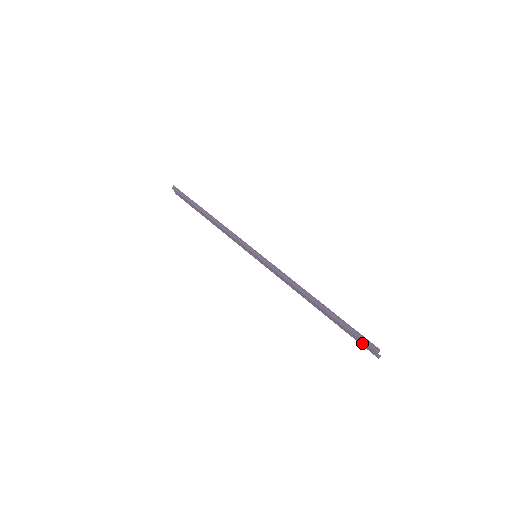
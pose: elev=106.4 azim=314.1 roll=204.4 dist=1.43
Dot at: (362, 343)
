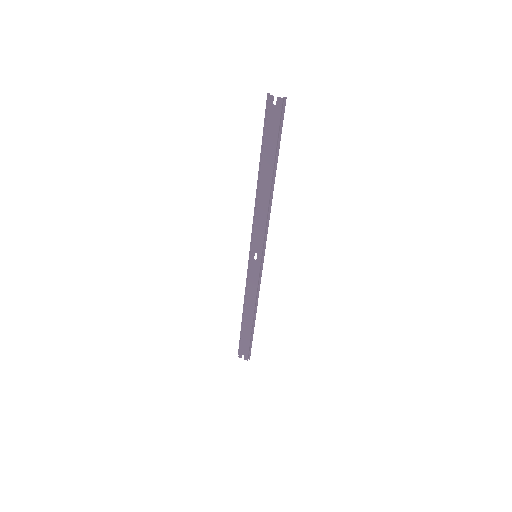
Dot at: (272, 117)
